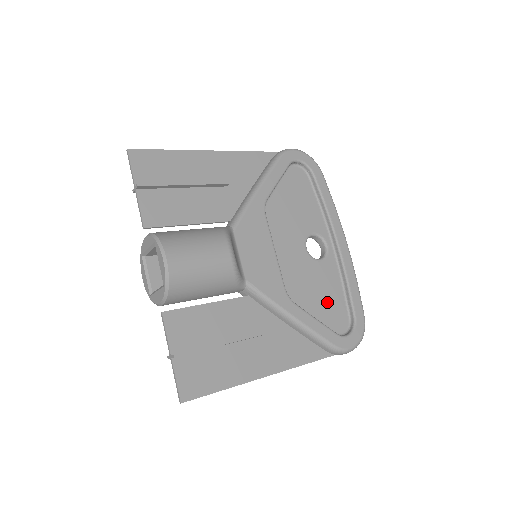
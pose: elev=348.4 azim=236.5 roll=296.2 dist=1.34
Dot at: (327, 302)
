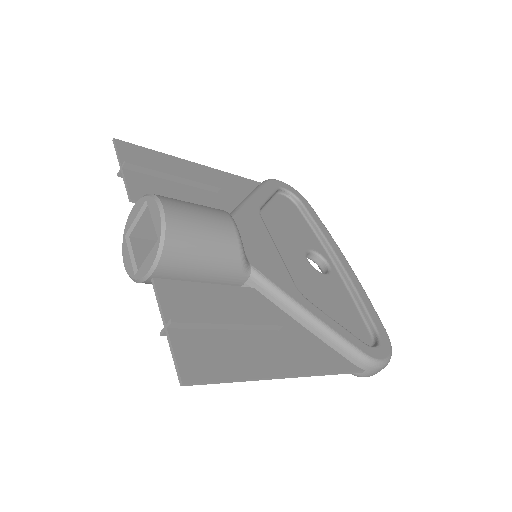
Dot at: (342, 313)
